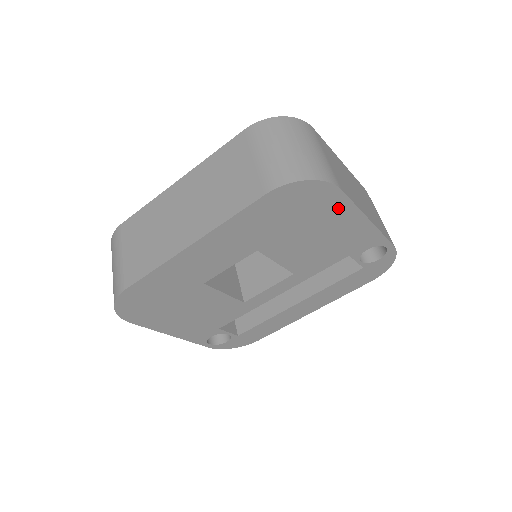
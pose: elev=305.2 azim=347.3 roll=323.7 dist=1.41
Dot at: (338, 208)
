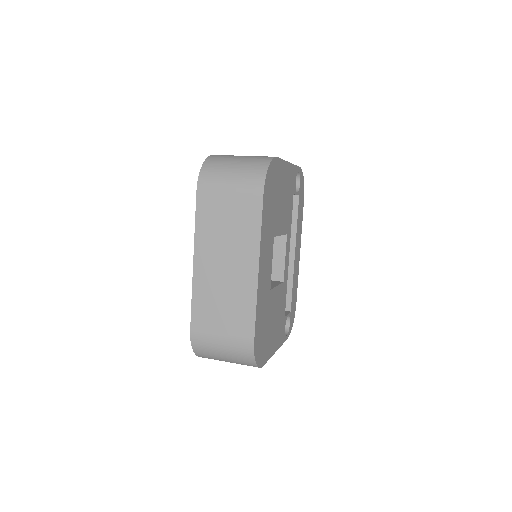
Dot at: (280, 170)
